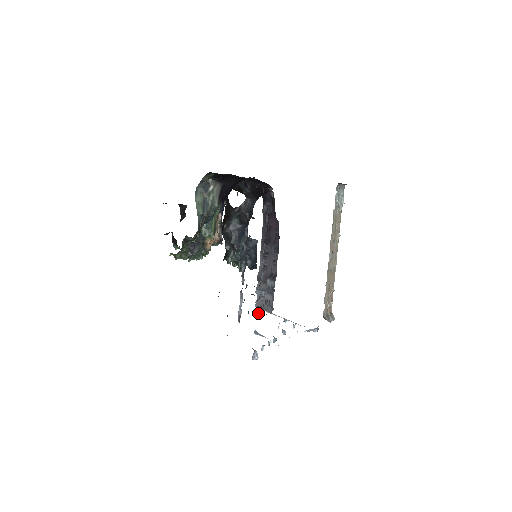
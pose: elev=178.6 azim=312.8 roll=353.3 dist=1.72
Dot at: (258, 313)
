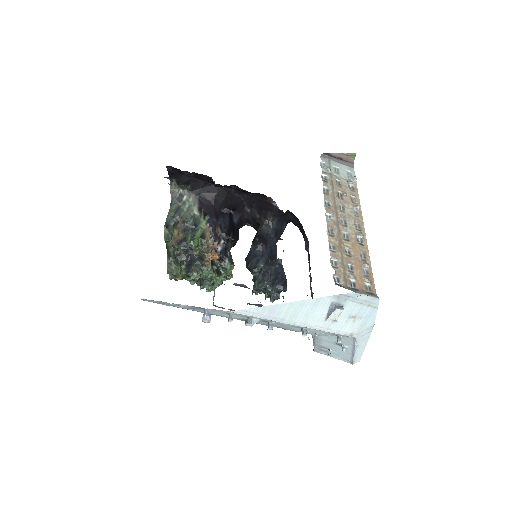
Dot at: occluded
